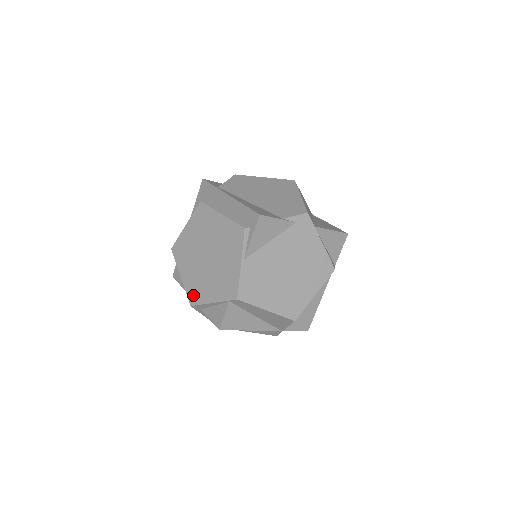
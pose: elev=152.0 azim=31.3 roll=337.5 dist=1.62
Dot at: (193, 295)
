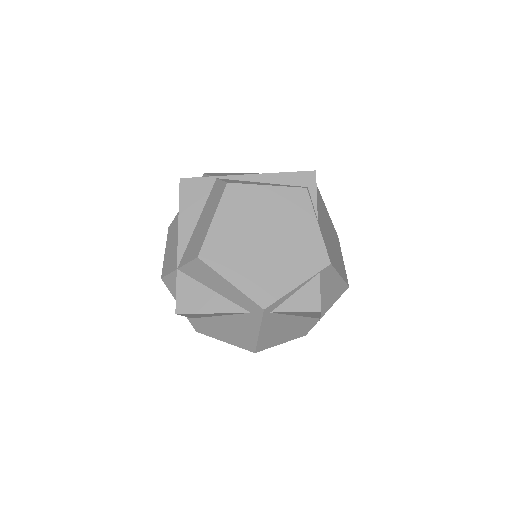
Dot at: (263, 294)
